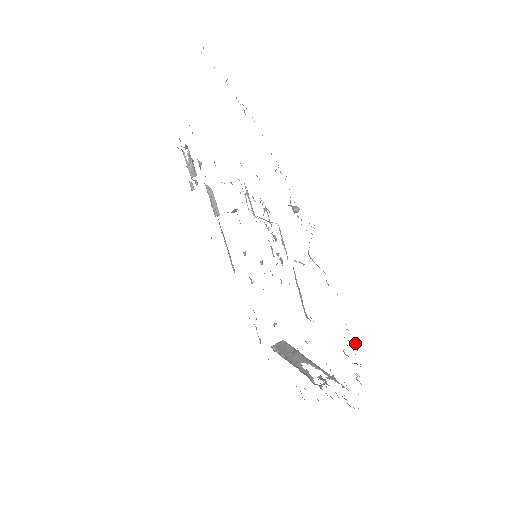
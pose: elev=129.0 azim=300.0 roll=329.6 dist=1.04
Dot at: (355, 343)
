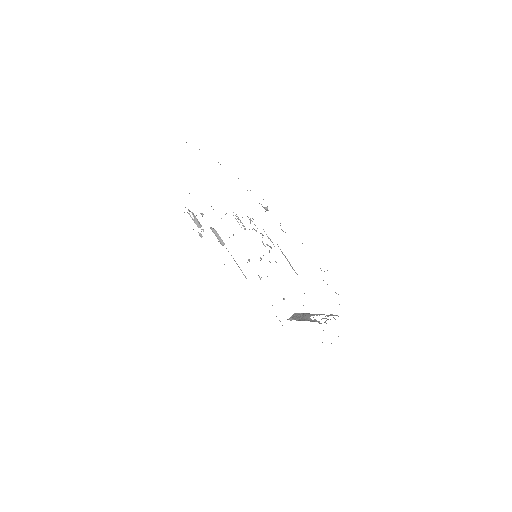
Dot at: occluded
